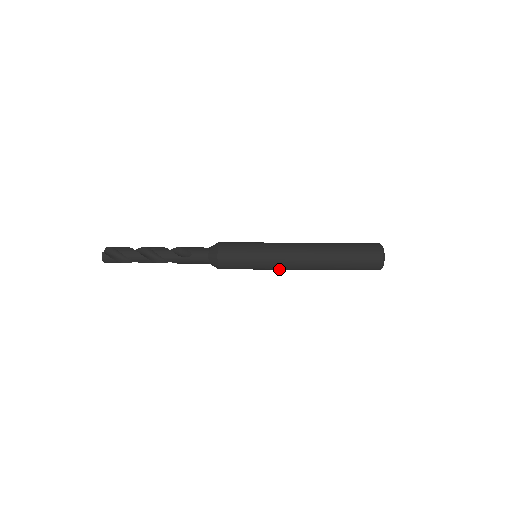
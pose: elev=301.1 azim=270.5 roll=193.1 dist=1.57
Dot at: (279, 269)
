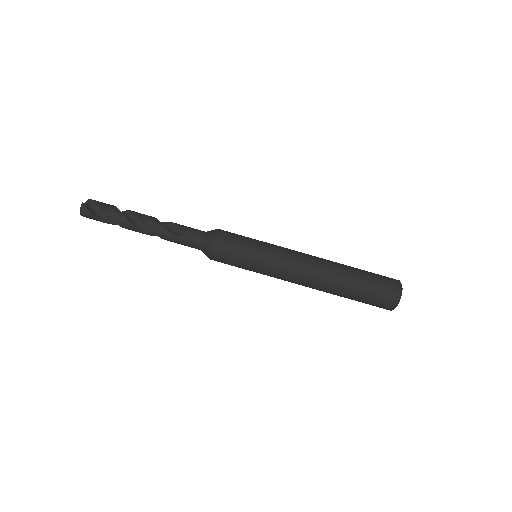
Dot at: (278, 278)
